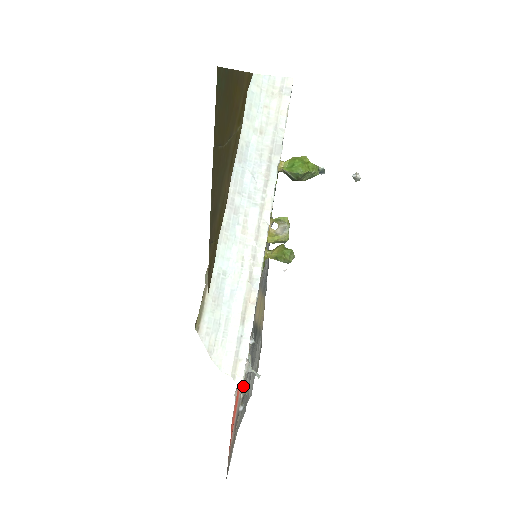
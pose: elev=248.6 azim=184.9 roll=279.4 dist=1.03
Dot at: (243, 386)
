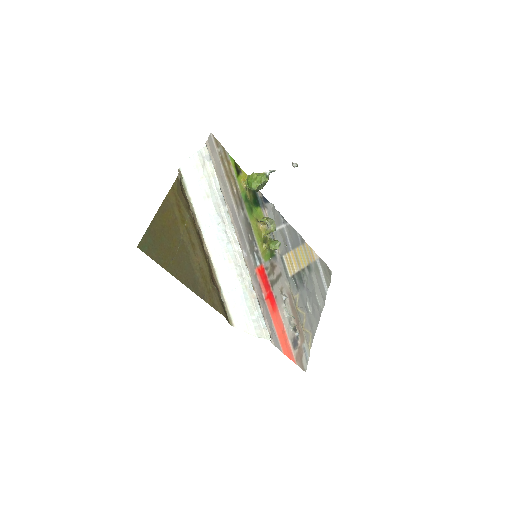
Dot at: (292, 323)
